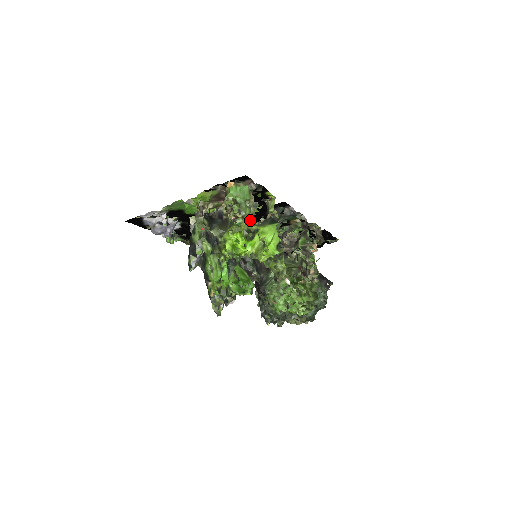
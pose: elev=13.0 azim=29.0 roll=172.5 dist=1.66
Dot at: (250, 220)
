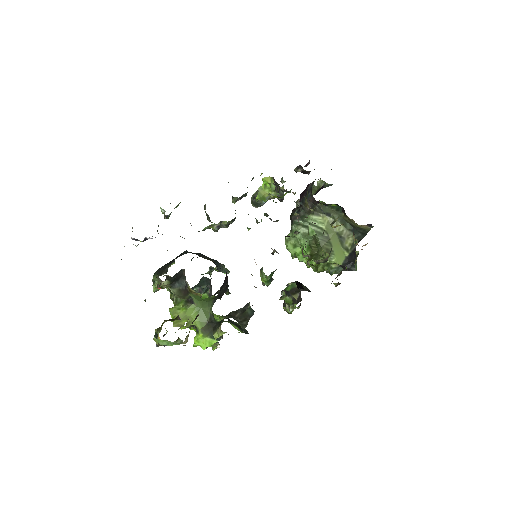
Dot at: occluded
